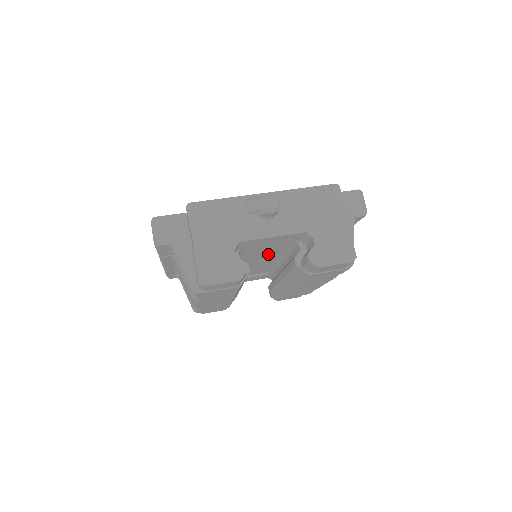
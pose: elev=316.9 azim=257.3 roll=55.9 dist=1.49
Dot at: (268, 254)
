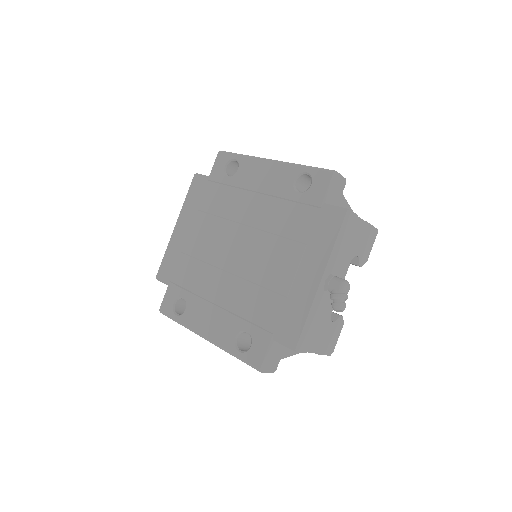
Dot at: occluded
